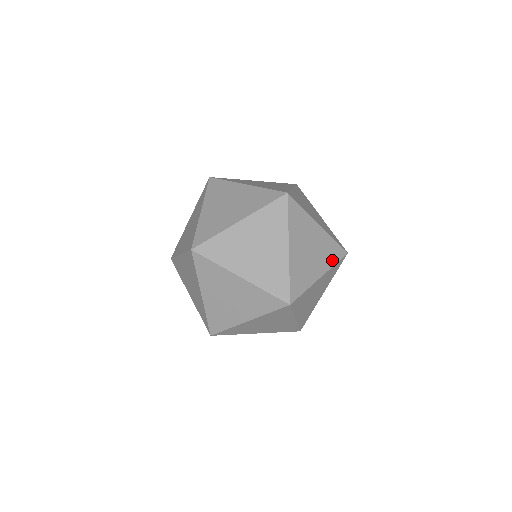
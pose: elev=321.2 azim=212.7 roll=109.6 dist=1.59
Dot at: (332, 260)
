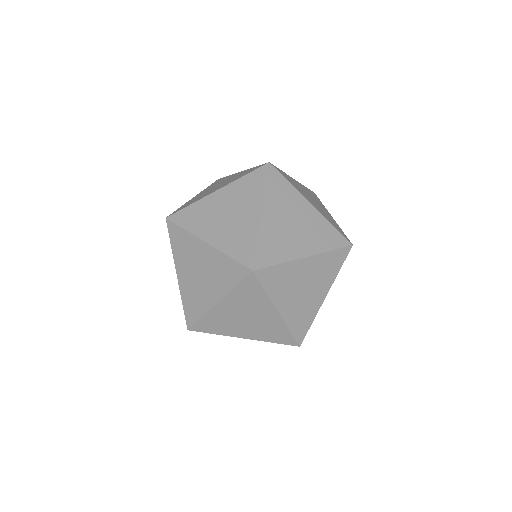
Dot at: (271, 338)
